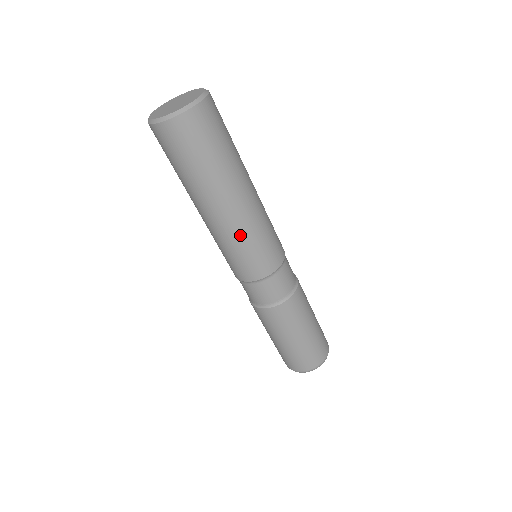
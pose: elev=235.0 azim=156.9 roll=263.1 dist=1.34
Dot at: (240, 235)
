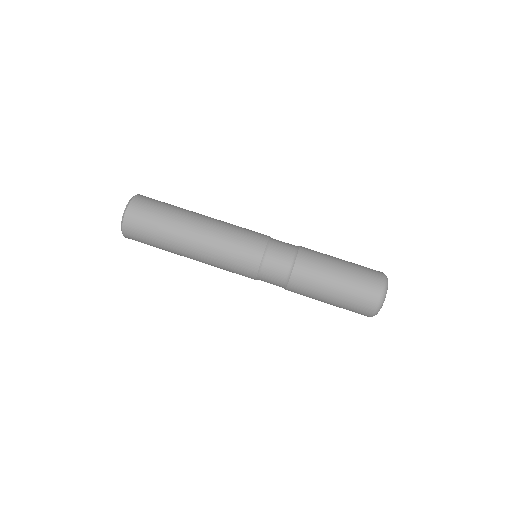
Dot at: (224, 230)
